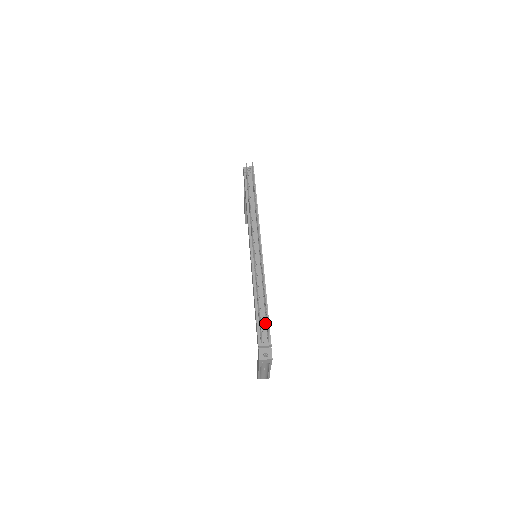
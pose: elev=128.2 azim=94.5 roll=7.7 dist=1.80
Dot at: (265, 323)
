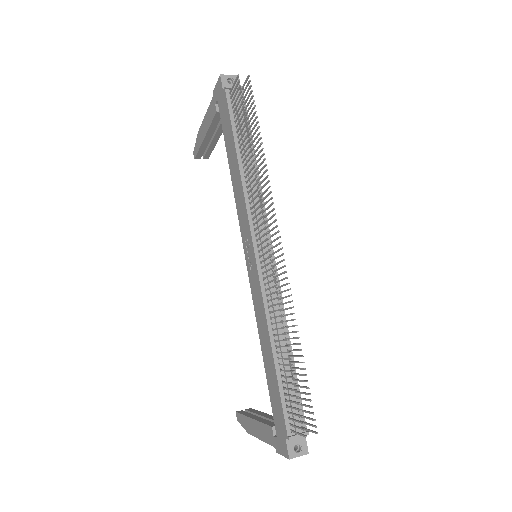
Dot at: (294, 394)
